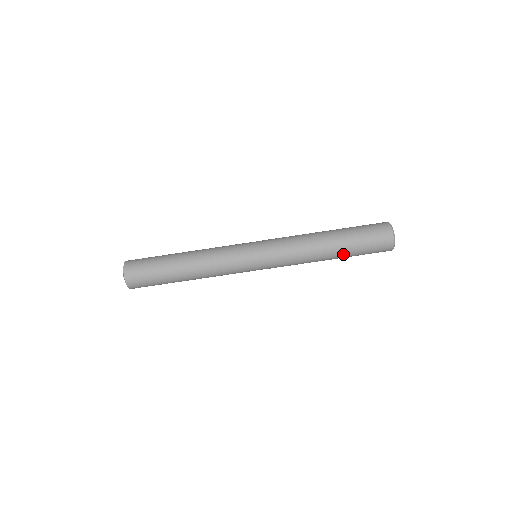
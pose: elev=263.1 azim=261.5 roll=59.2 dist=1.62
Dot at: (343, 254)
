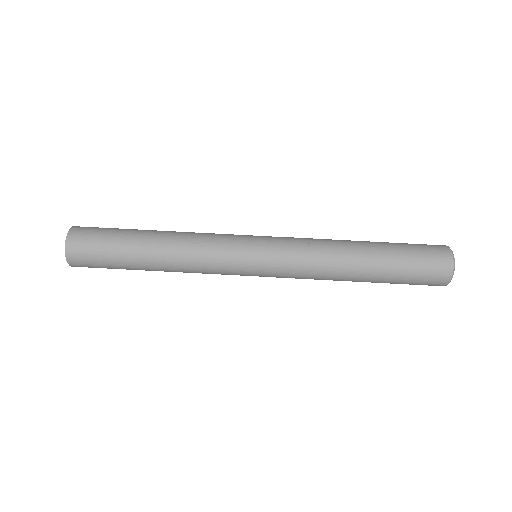
Dot at: (376, 281)
